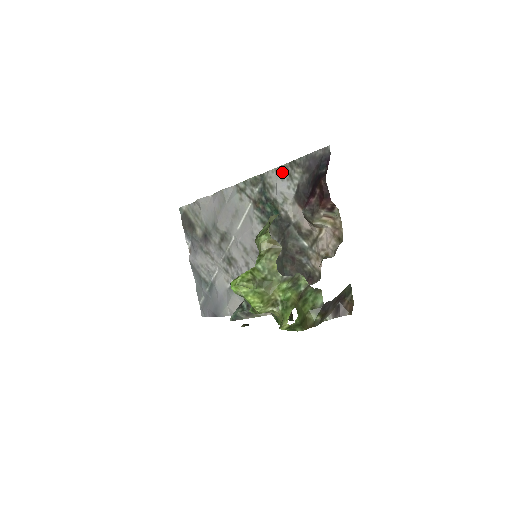
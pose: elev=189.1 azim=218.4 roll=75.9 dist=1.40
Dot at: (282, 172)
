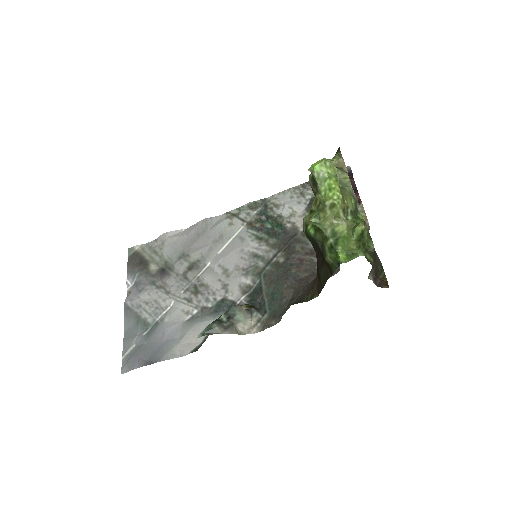
Dot at: (292, 192)
